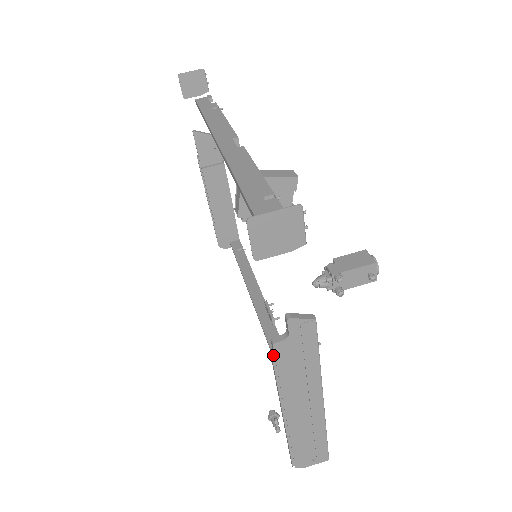
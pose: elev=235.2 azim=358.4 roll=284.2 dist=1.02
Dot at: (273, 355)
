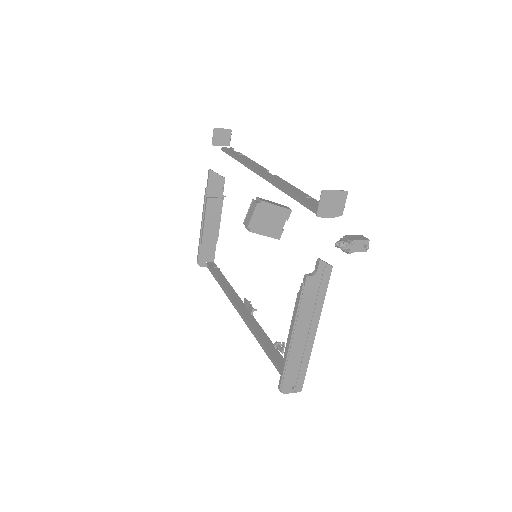
Dot at: (303, 285)
